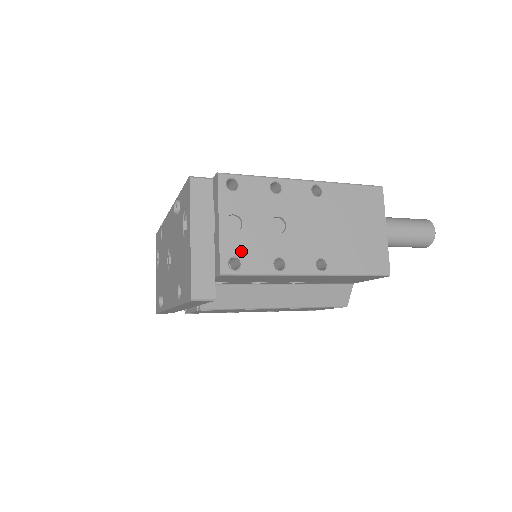
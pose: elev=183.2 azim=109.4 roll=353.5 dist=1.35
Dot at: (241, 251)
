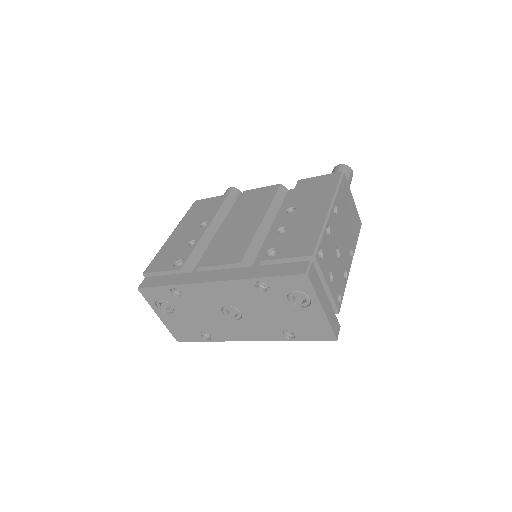
Dot at: (338, 289)
